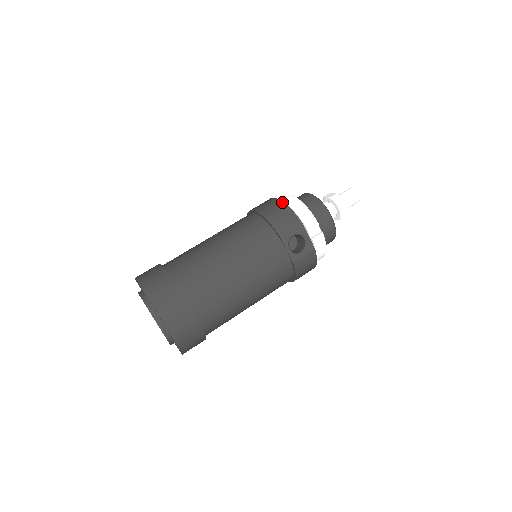
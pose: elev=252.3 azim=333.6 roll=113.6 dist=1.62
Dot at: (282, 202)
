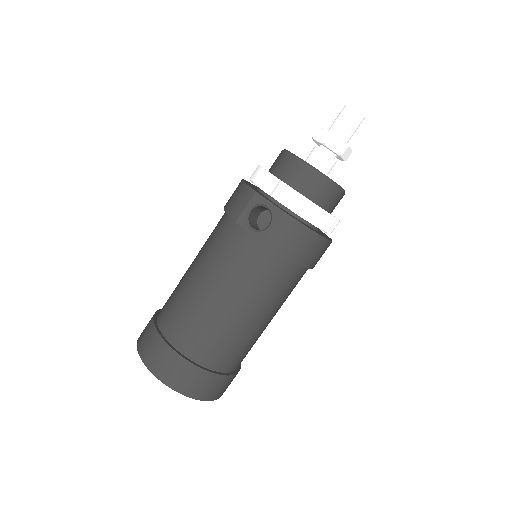
Dot at: (241, 180)
